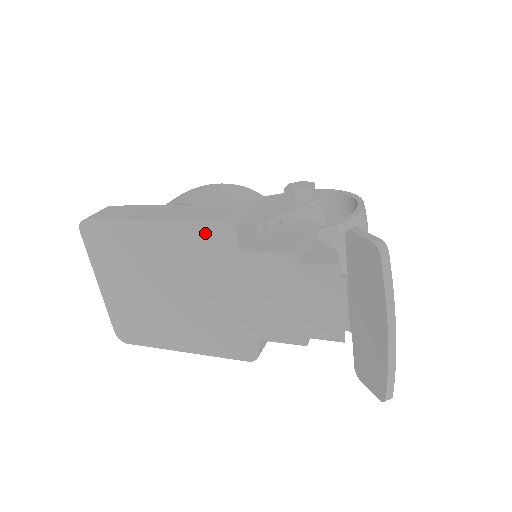
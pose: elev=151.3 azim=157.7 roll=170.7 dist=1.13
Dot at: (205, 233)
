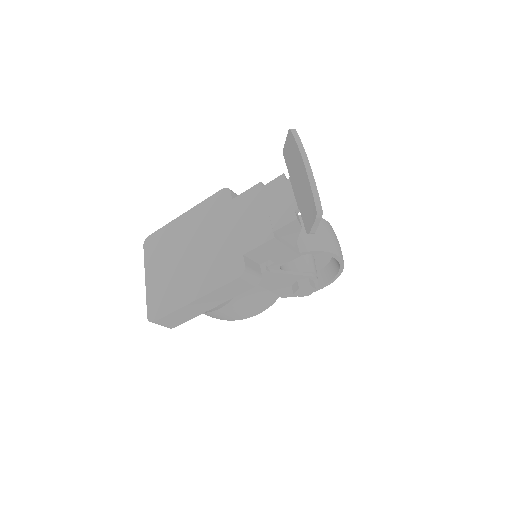
Dot at: (214, 201)
